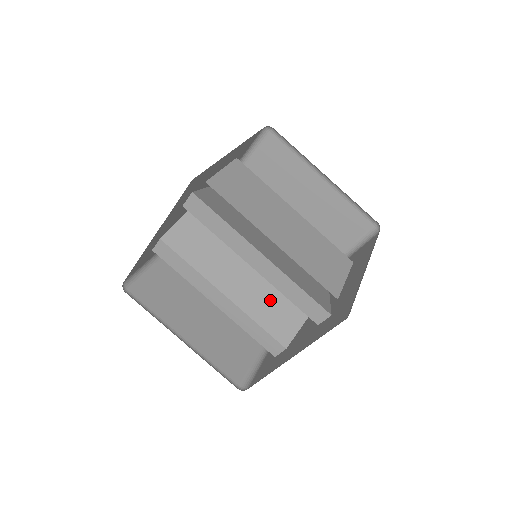
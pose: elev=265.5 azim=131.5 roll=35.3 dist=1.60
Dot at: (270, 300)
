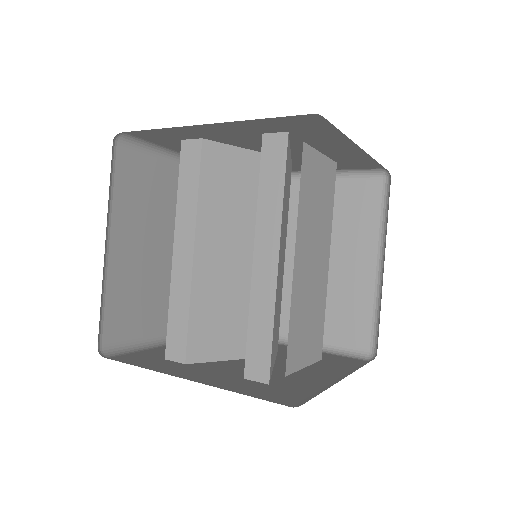
Dot at: (223, 306)
